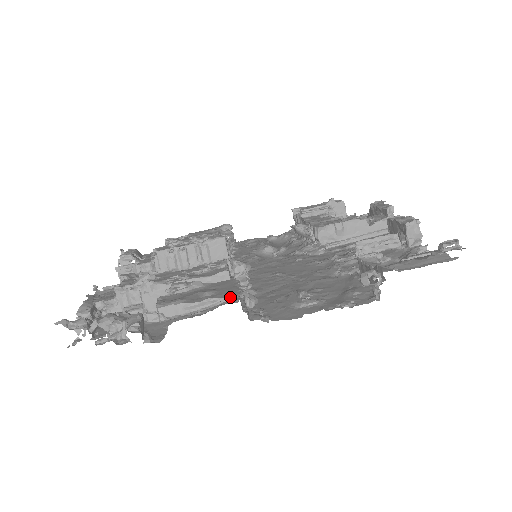
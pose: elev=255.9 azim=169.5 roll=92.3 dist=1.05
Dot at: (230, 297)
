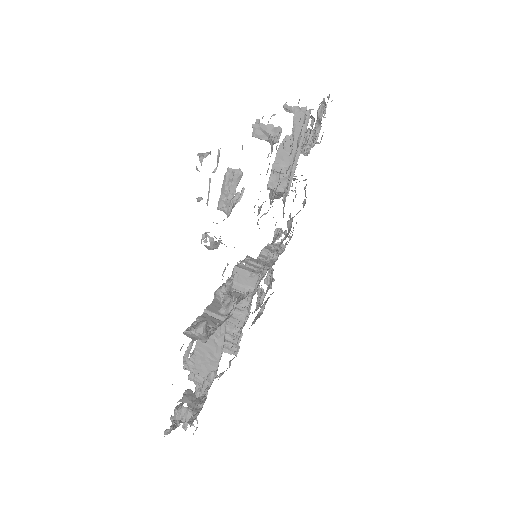
Dot at: occluded
